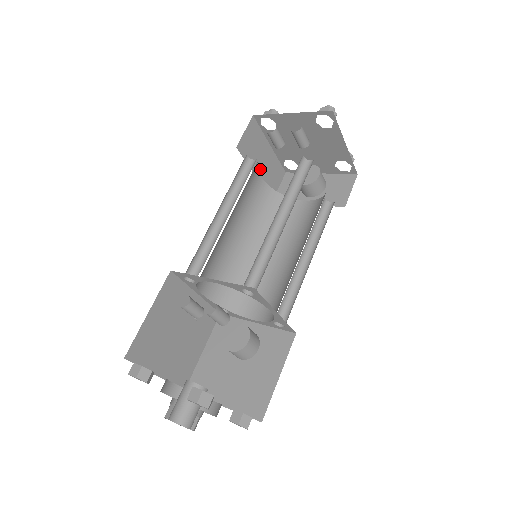
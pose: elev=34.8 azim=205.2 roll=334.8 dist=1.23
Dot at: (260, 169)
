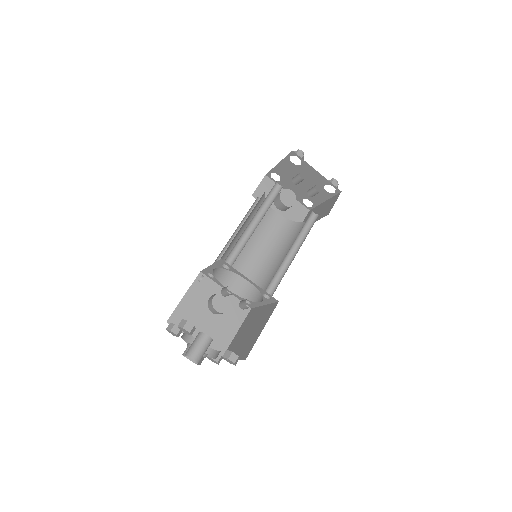
Dot at: occluded
